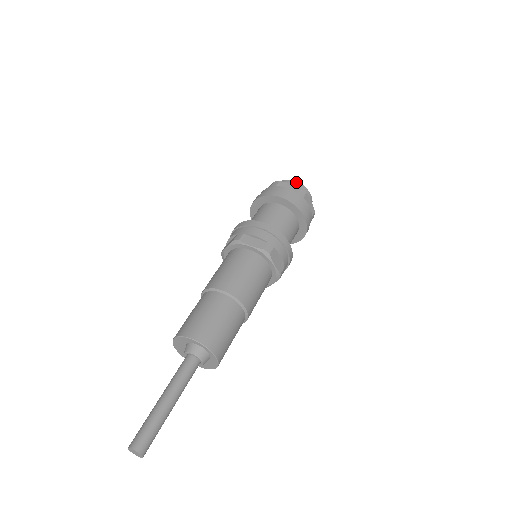
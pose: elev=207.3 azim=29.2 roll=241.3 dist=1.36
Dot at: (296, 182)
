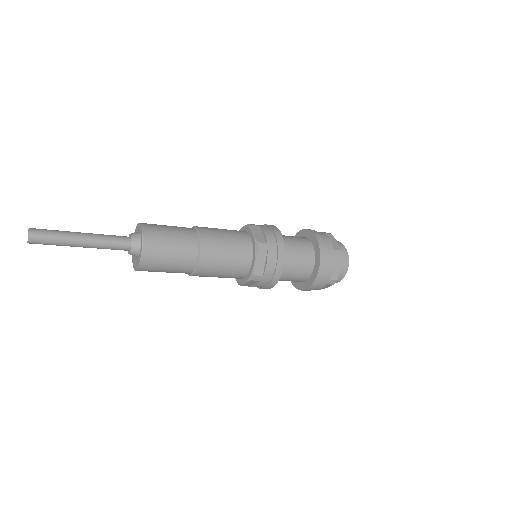
Dot at: (345, 248)
